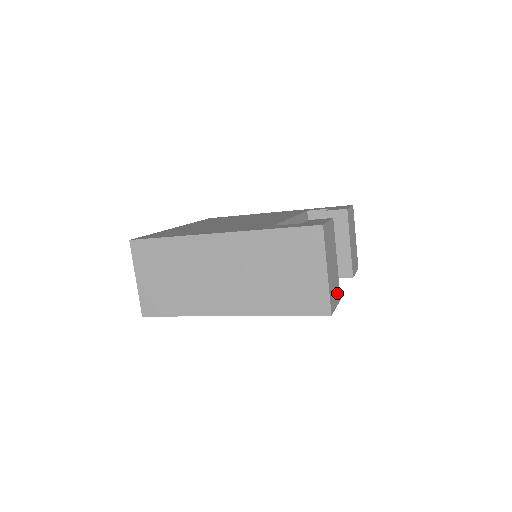
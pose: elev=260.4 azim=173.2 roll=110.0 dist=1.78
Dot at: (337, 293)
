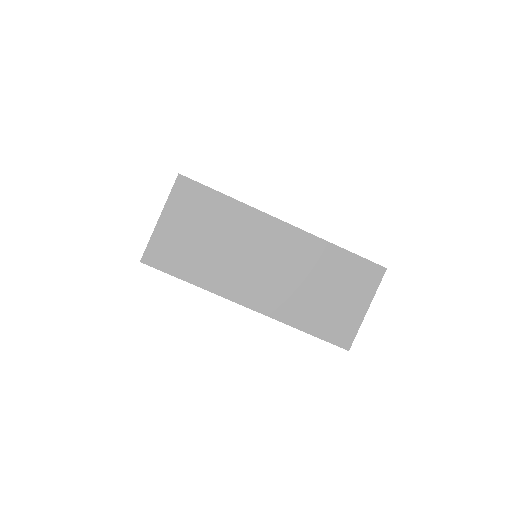
Dot at: occluded
